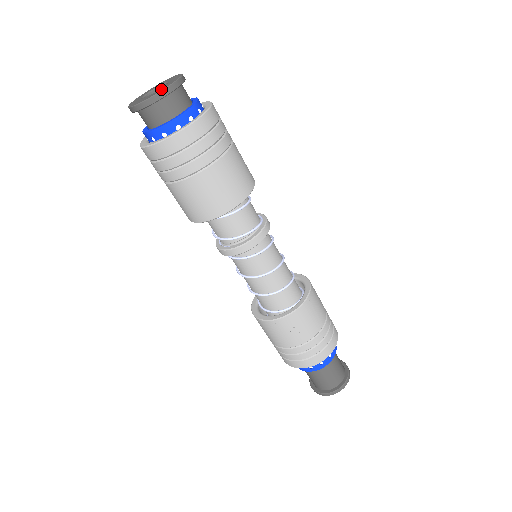
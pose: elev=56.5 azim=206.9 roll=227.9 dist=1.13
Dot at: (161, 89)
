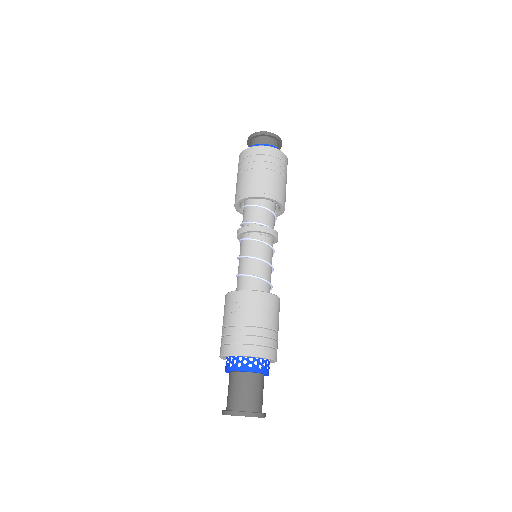
Dot at: (263, 133)
